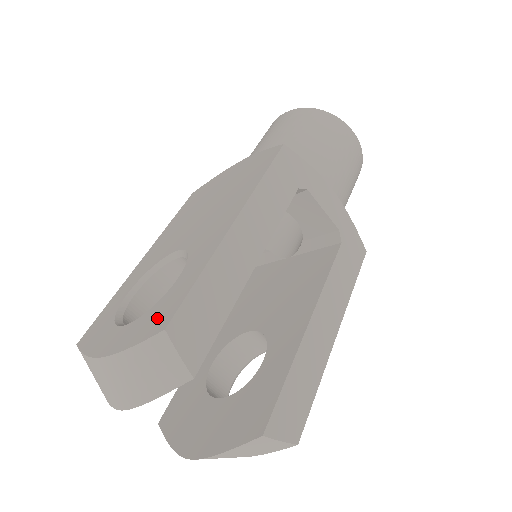
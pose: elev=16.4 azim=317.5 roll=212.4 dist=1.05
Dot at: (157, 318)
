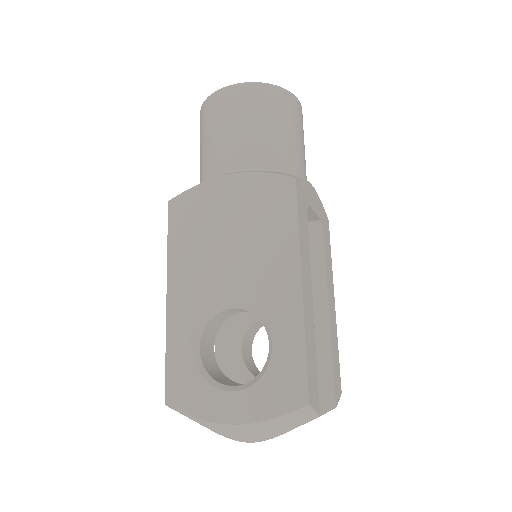
Dot at: (285, 391)
